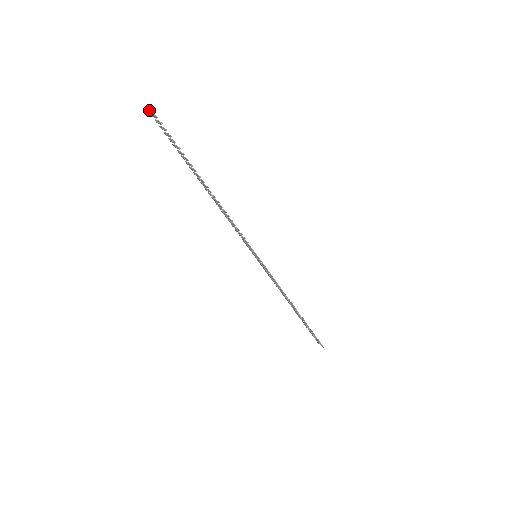
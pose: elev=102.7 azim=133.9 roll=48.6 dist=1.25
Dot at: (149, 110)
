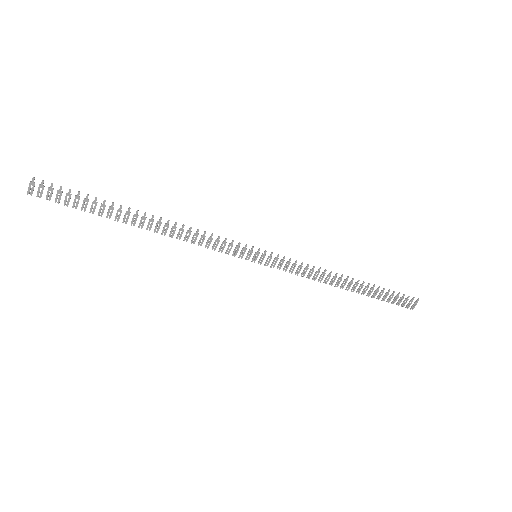
Dot at: (32, 188)
